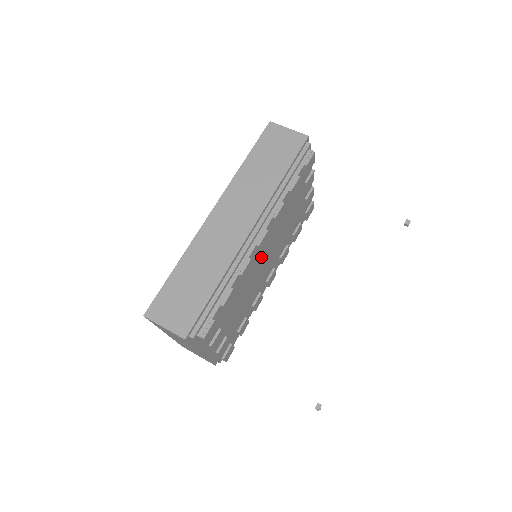
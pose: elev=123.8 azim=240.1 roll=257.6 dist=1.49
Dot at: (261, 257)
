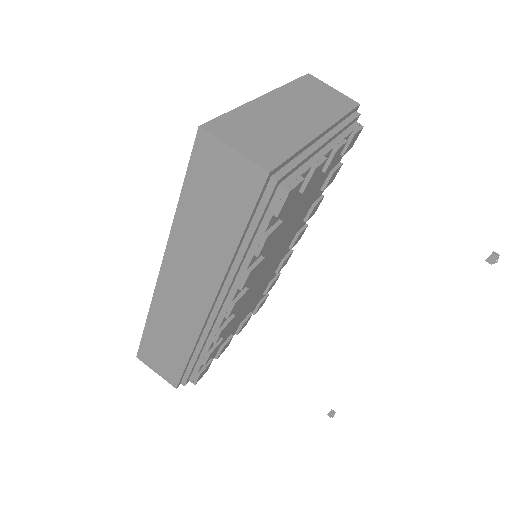
Dot at: (251, 286)
